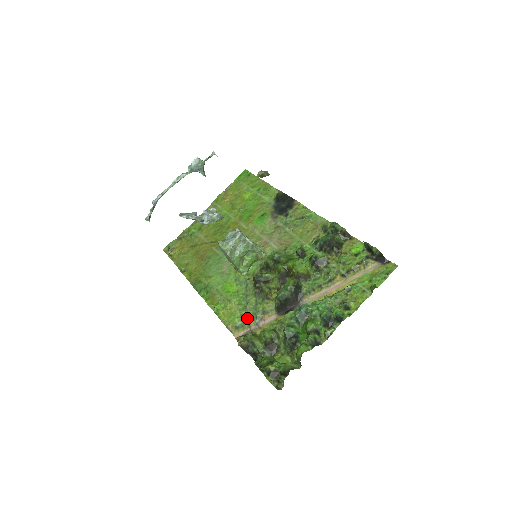
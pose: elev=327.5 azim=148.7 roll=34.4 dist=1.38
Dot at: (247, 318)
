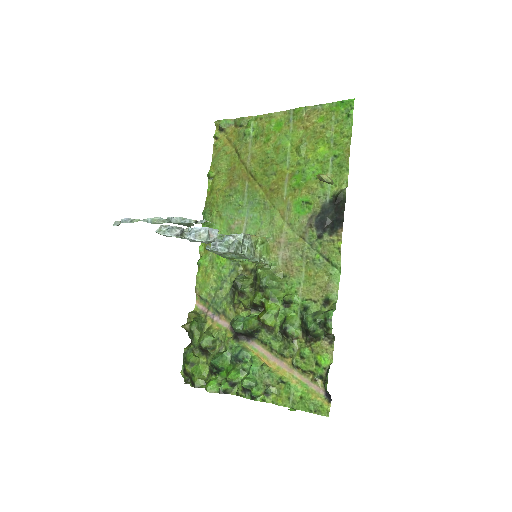
Dot at: (211, 301)
